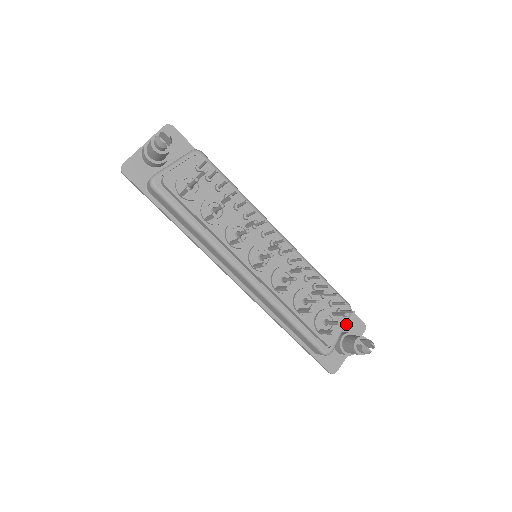
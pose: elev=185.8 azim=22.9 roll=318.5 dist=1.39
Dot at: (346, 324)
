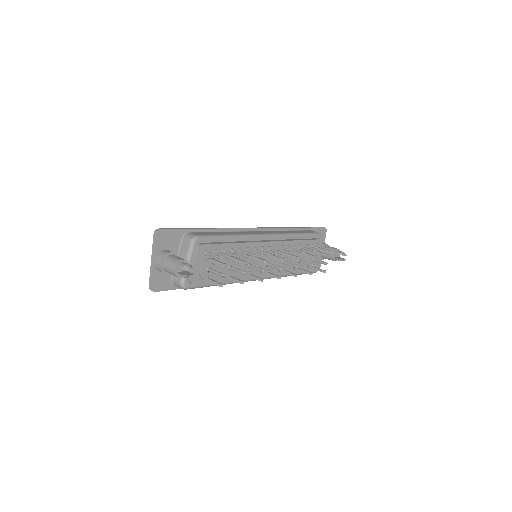
Dot at: occluded
